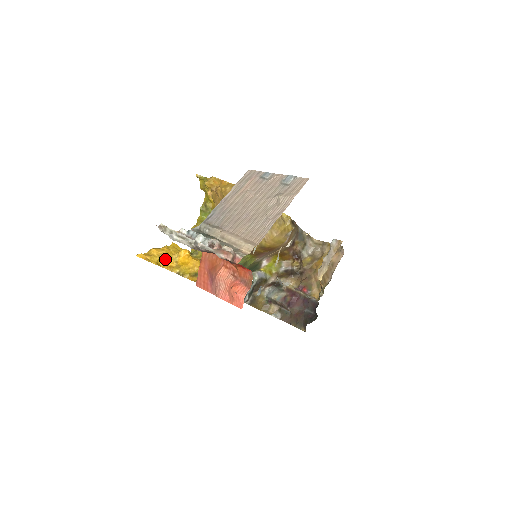
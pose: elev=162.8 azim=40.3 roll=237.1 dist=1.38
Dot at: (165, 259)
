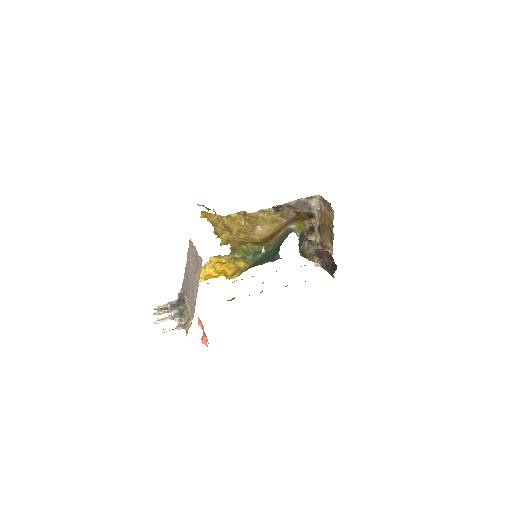
Dot at: (208, 275)
